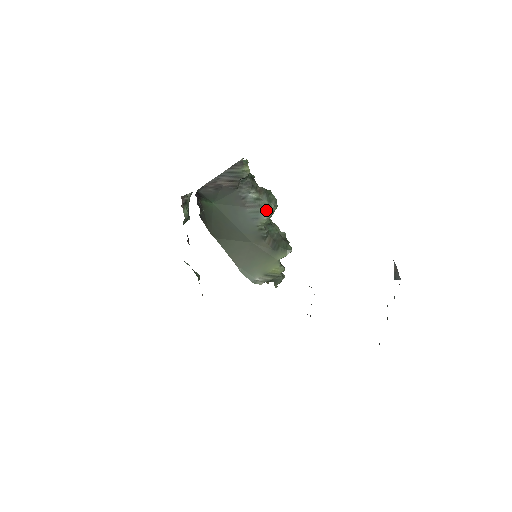
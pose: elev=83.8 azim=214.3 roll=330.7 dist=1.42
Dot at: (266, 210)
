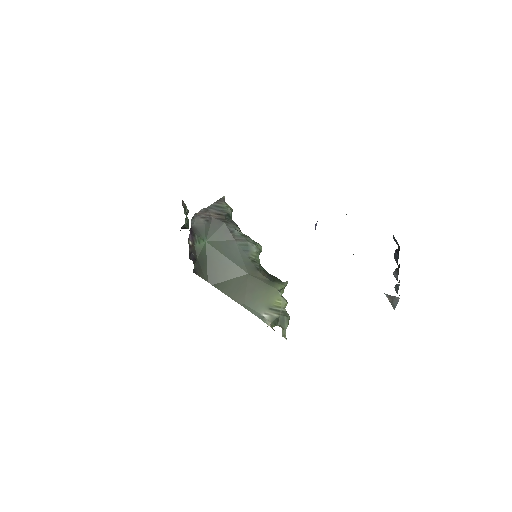
Dot at: (253, 245)
